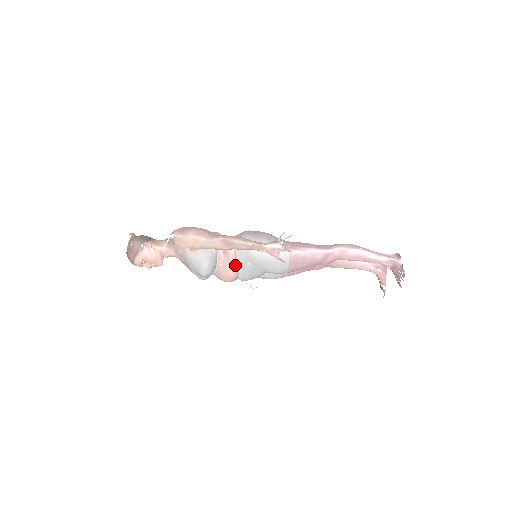
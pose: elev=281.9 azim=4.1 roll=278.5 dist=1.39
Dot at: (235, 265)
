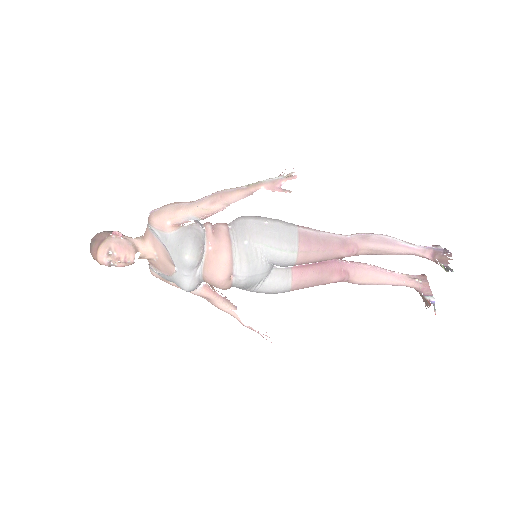
Dot at: (228, 245)
